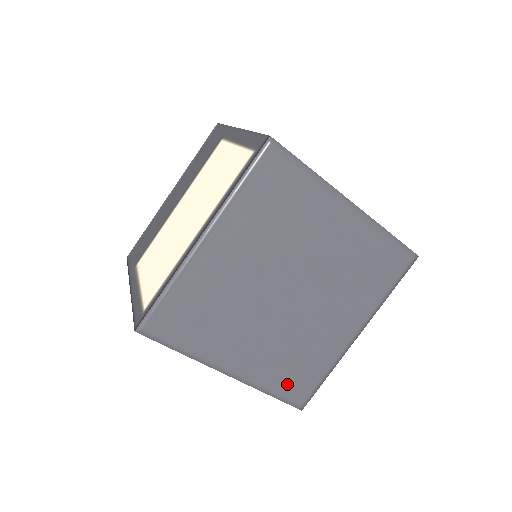
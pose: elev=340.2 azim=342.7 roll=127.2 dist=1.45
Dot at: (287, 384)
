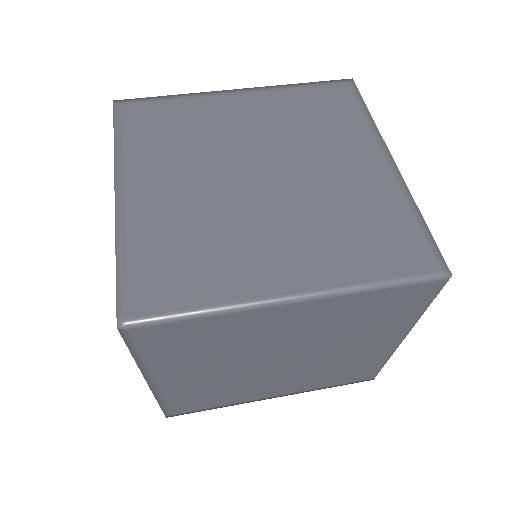
Dot at: (385, 259)
